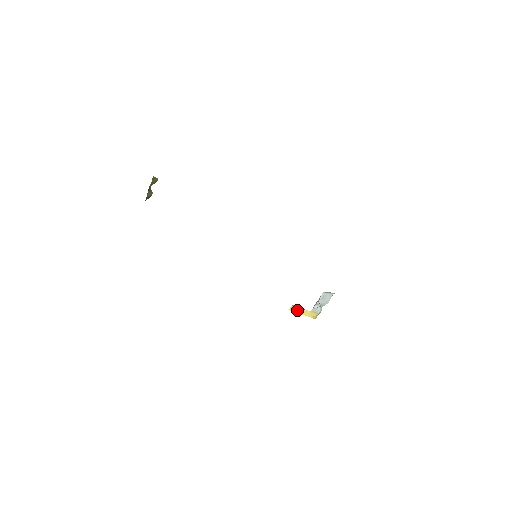
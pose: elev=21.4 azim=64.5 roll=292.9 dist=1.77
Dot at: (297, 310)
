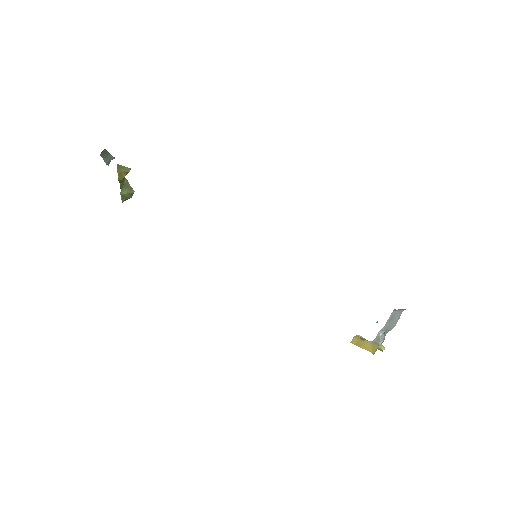
Dot at: (358, 342)
